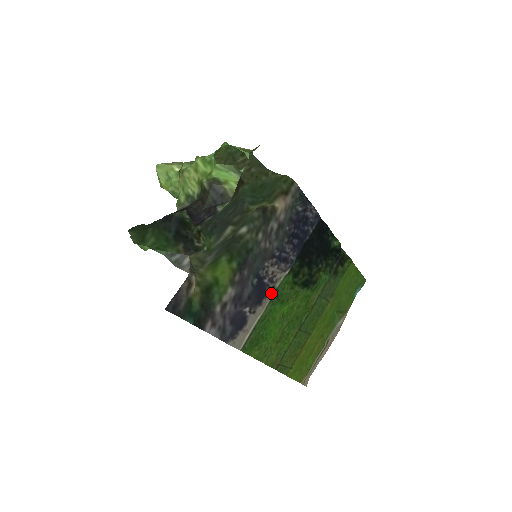
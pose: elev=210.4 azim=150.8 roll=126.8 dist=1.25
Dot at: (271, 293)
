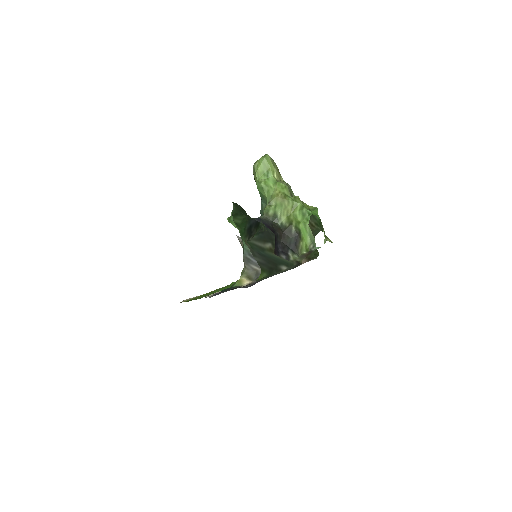
Dot at: occluded
